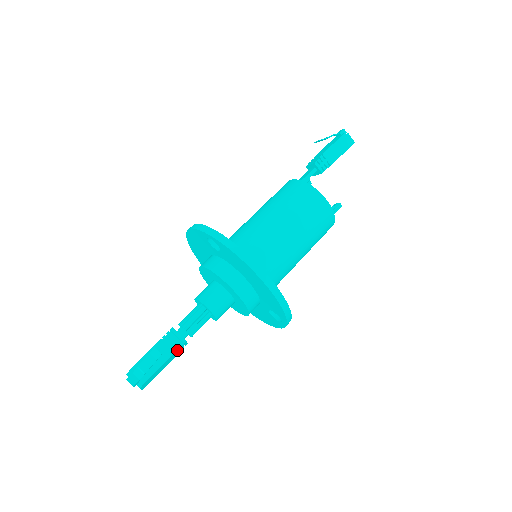
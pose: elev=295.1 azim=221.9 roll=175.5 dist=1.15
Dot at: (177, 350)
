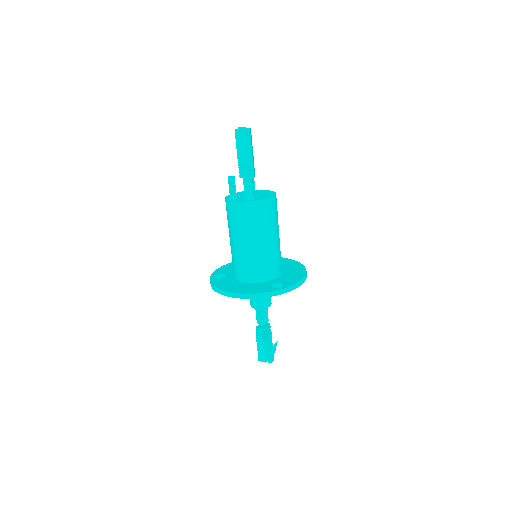
Dot at: (270, 330)
